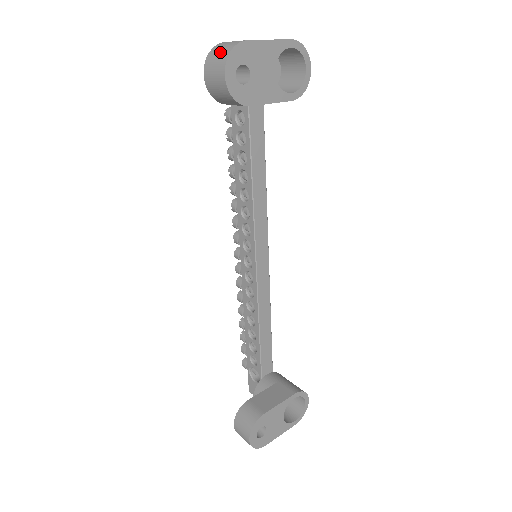
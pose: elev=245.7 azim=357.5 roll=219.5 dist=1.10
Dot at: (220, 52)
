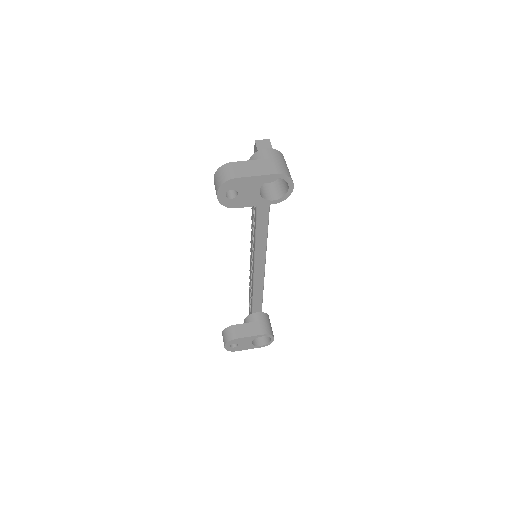
Dot at: (220, 177)
